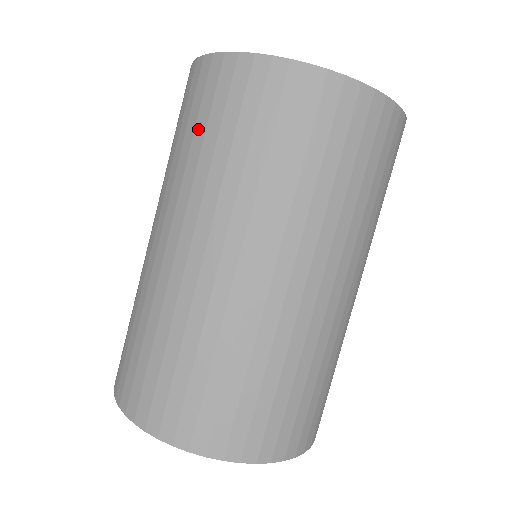
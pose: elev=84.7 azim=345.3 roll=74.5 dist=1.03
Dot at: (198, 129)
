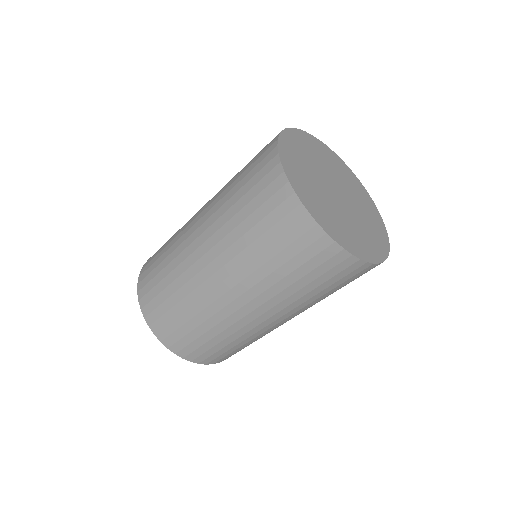
Dot at: (281, 256)
